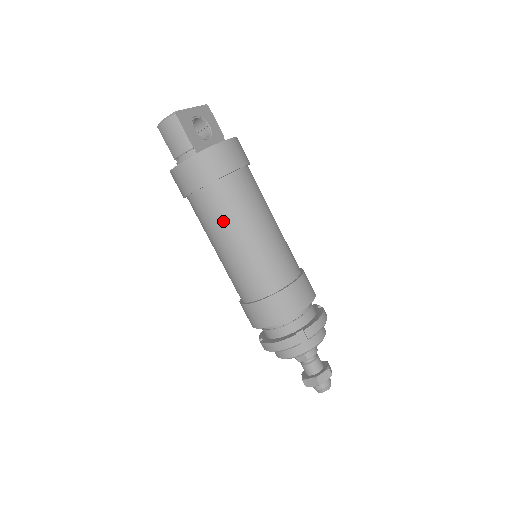
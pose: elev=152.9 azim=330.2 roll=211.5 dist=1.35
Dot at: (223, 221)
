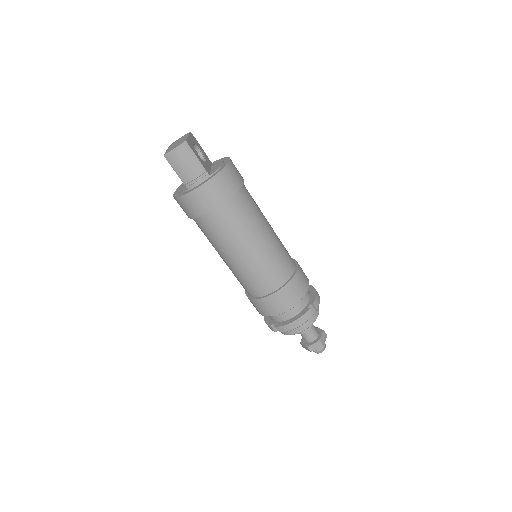
Dot at: (242, 230)
